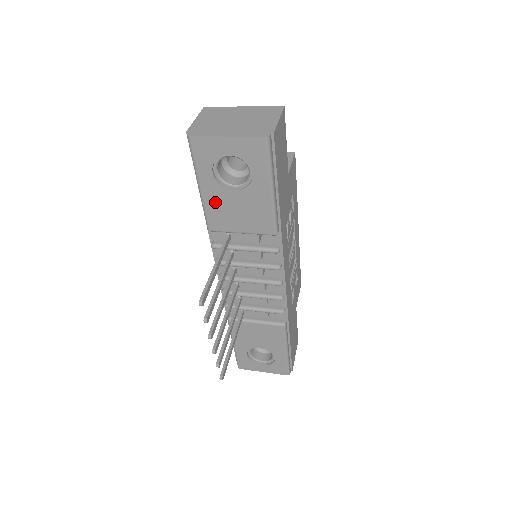
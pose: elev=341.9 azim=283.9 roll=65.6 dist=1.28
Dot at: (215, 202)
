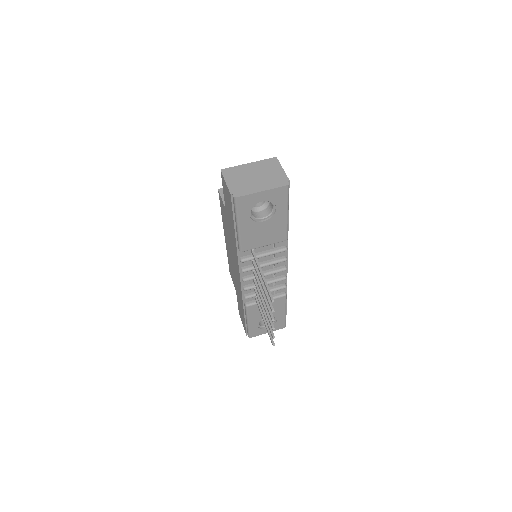
Dot at: (248, 233)
